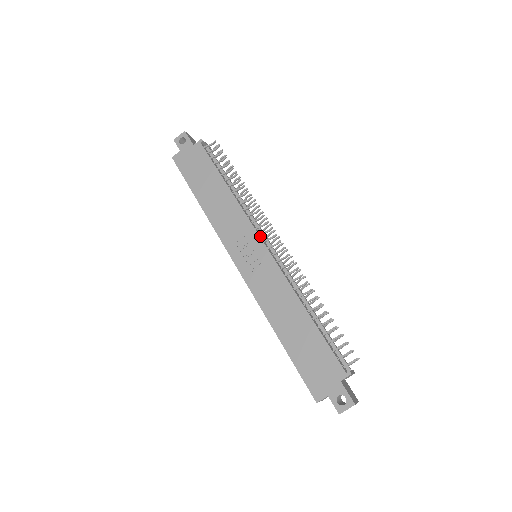
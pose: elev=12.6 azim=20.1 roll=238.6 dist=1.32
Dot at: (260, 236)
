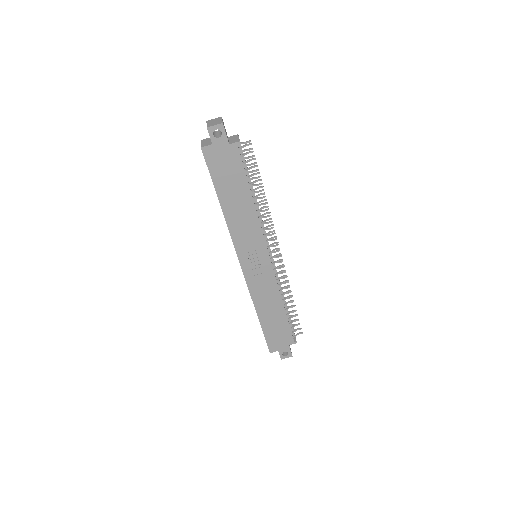
Dot at: (267, 249)
